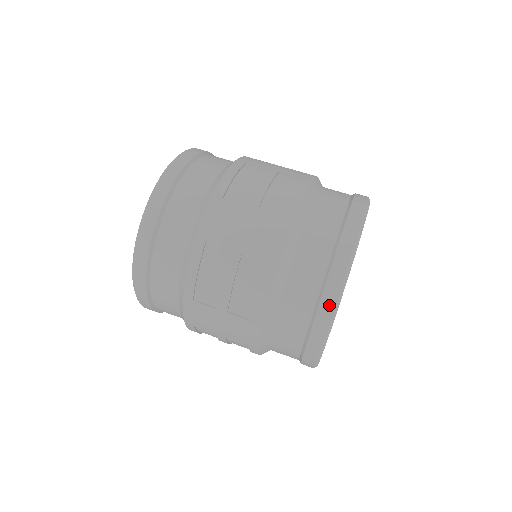
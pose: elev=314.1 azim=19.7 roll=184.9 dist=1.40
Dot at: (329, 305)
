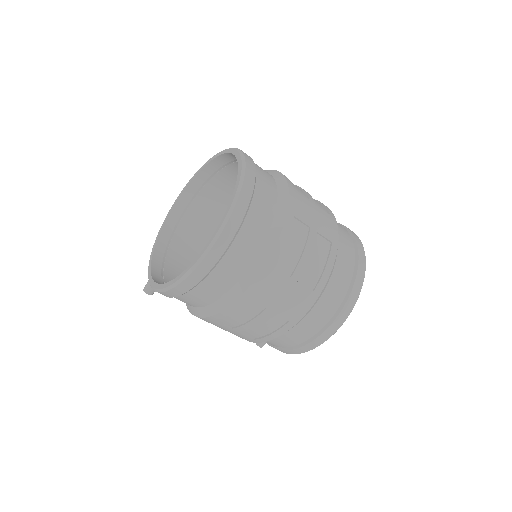
Dot at: (360, 283)
